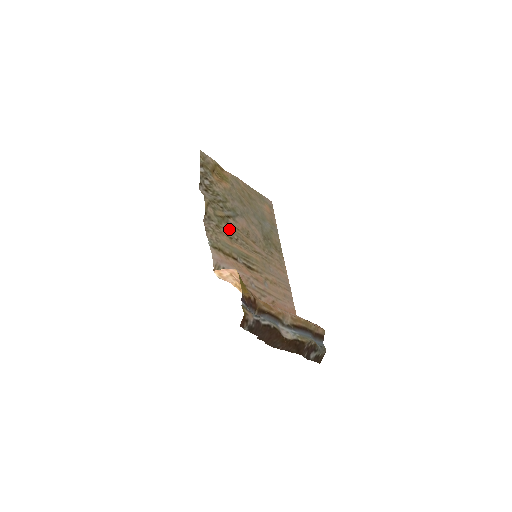
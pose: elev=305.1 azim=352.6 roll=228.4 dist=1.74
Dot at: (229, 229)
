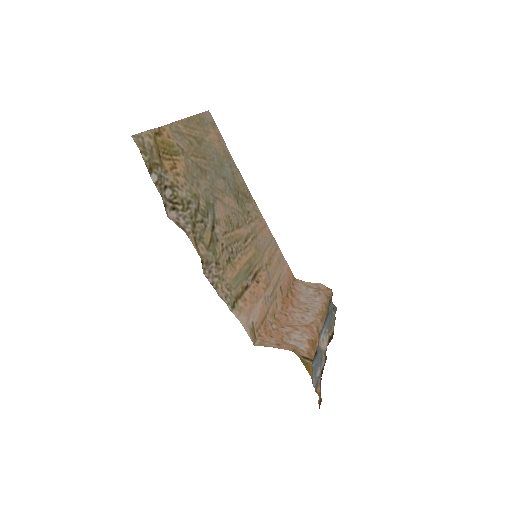
Dot at: (222, 247)
